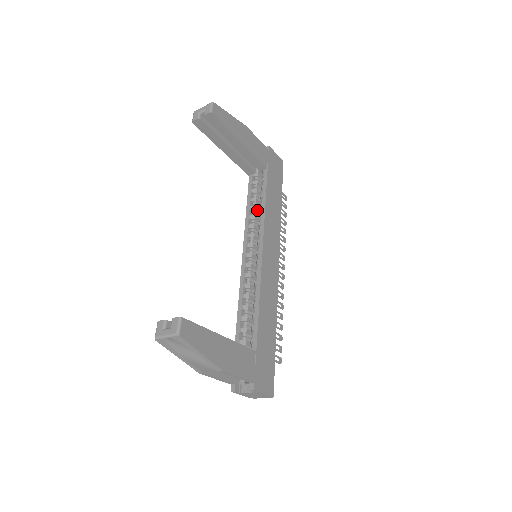
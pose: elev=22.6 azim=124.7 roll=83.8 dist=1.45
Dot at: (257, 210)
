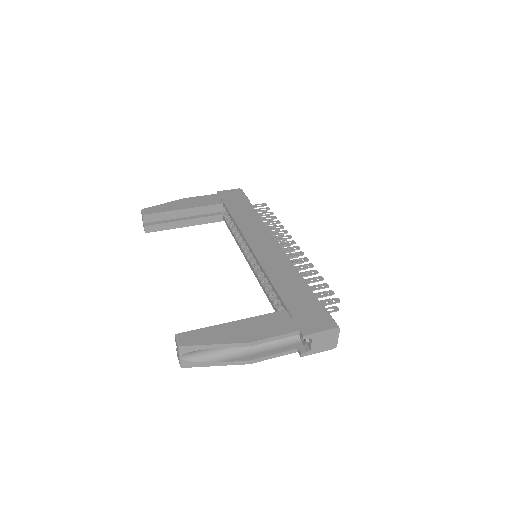
Dot at: occluded
